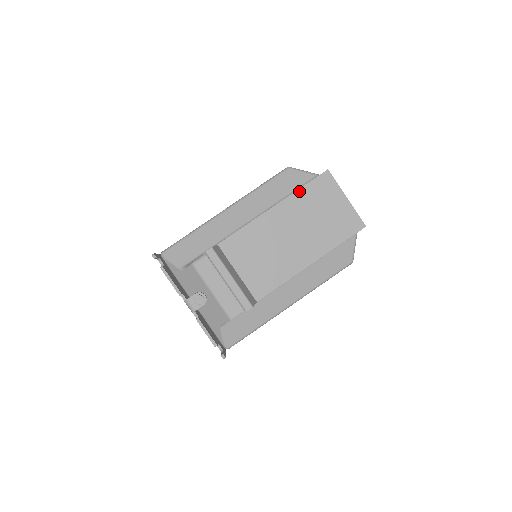
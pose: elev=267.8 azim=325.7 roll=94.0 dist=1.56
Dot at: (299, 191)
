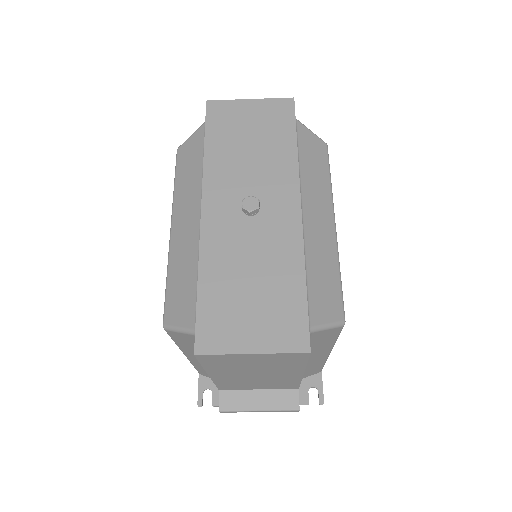
Dot at: (205, 367)
